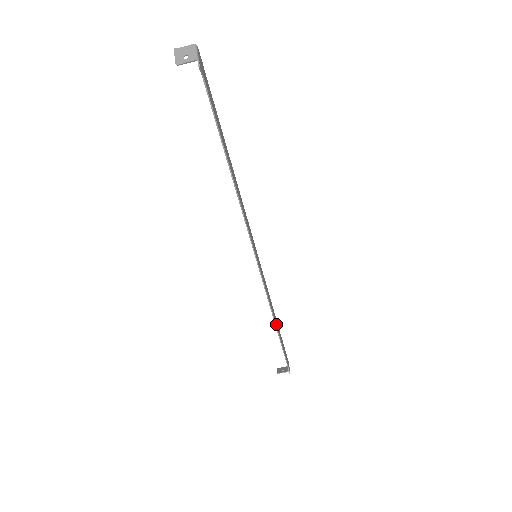
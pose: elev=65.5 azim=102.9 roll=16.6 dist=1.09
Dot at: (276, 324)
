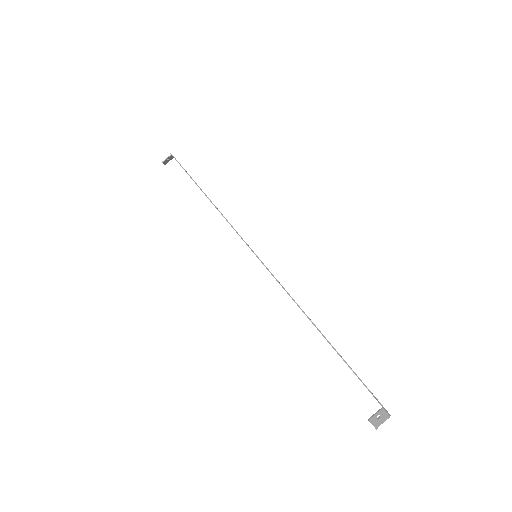
Dot at: (315, 326)
